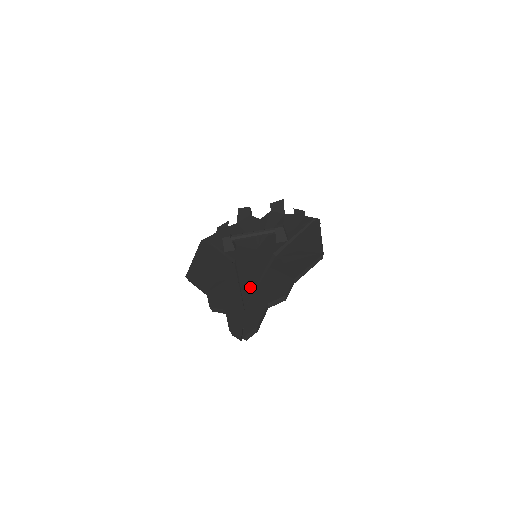
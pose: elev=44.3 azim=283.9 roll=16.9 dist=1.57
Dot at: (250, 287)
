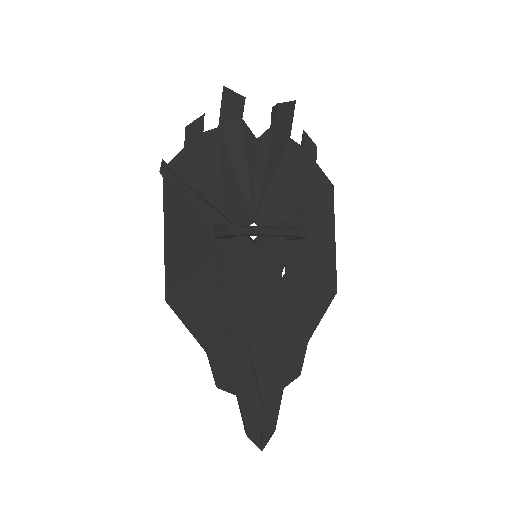
Dot at: (265, 357)
